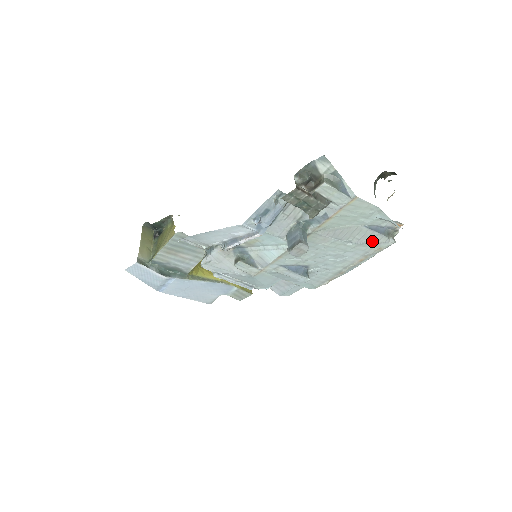
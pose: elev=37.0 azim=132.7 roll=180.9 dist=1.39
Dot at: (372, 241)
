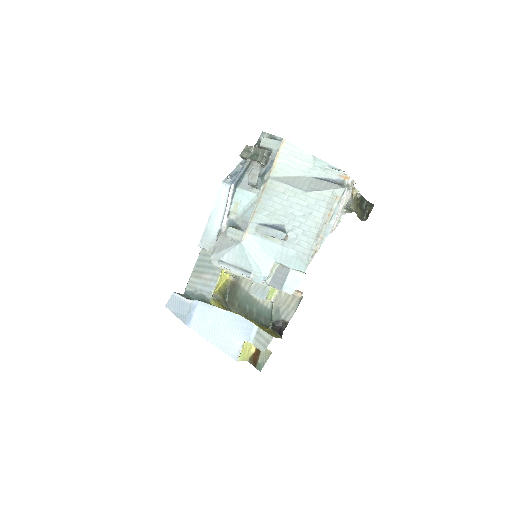
Dot at: (325, 189)
